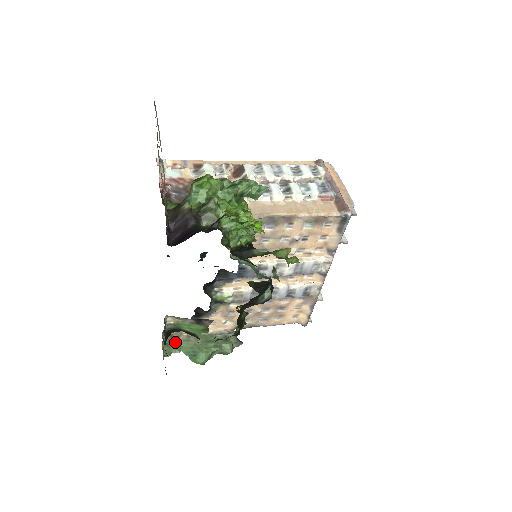
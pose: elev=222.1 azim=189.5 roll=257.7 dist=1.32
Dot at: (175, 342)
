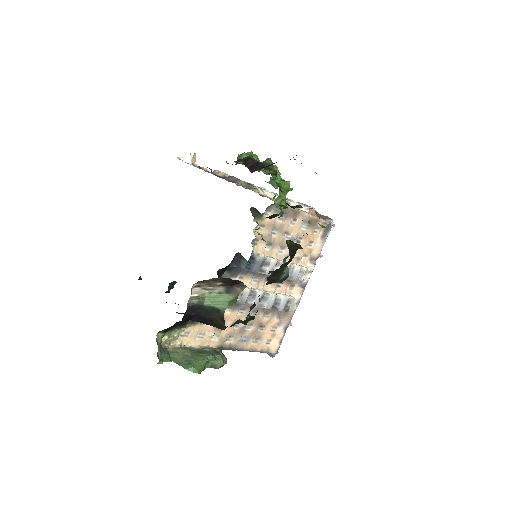
Dot at: (164, 352)
